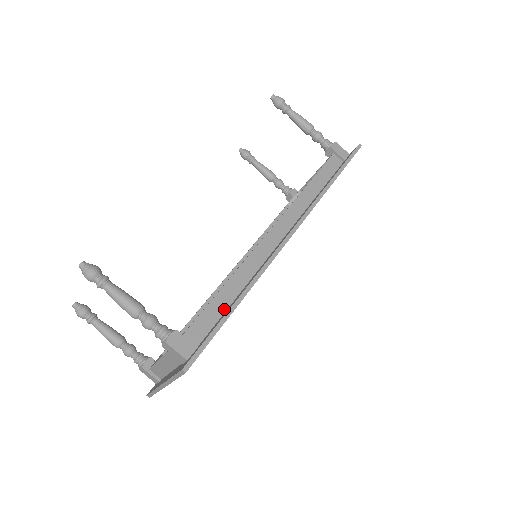
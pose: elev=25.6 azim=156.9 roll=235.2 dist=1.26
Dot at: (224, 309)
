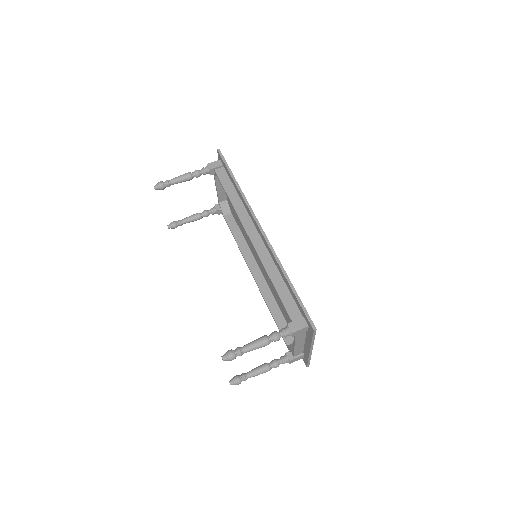
Dot at: (288, 291)
